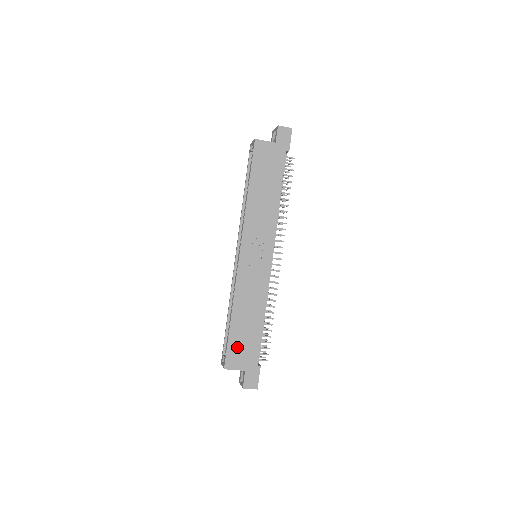
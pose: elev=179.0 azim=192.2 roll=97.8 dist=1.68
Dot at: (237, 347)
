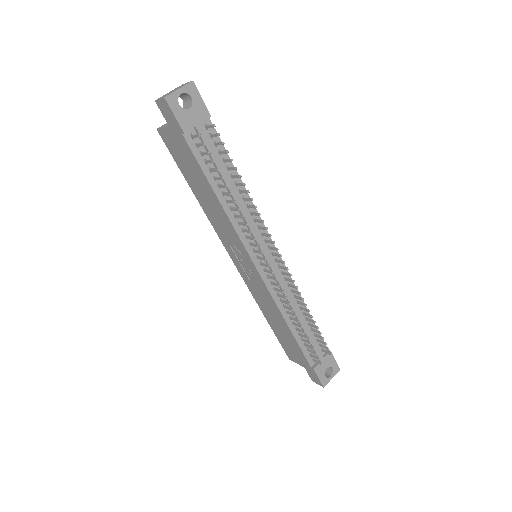
Dot at: (286, 345)
